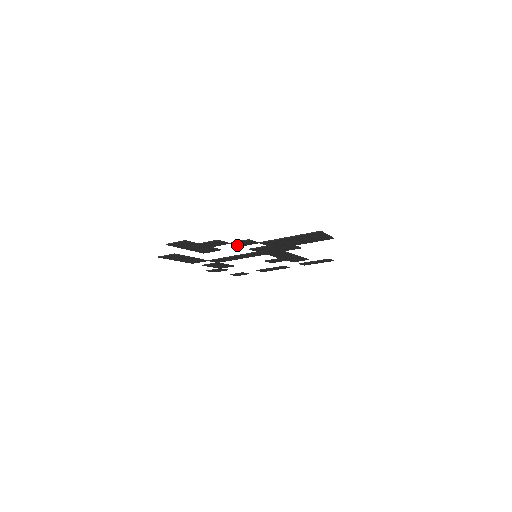
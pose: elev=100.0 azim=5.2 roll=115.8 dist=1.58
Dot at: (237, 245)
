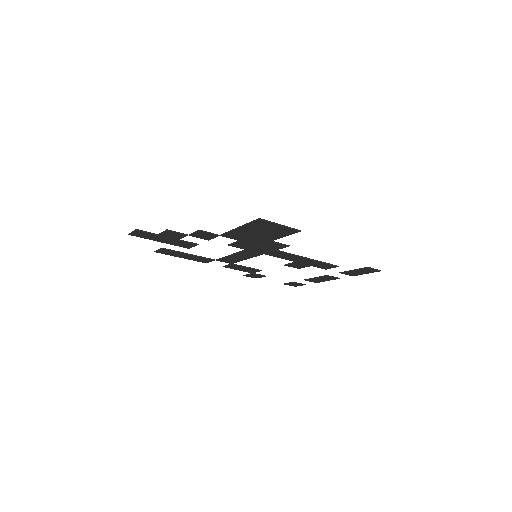
Dot at: (202, 238)
